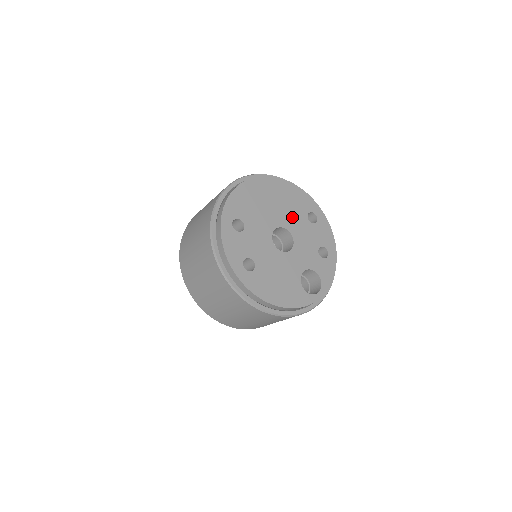
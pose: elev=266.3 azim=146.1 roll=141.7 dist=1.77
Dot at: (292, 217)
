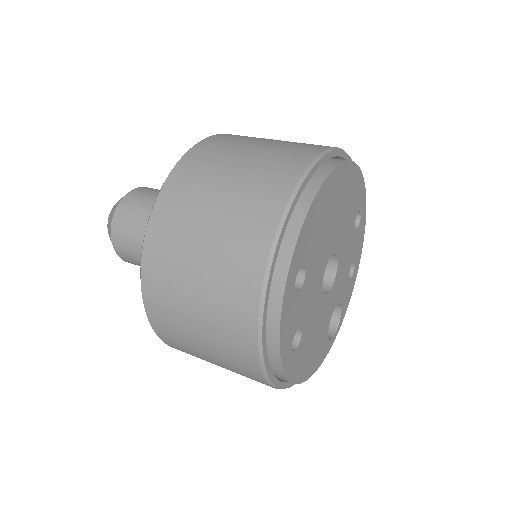
Dot at: (345, 230)
